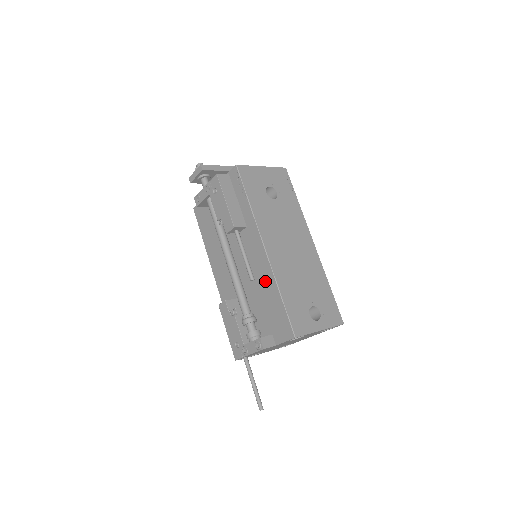
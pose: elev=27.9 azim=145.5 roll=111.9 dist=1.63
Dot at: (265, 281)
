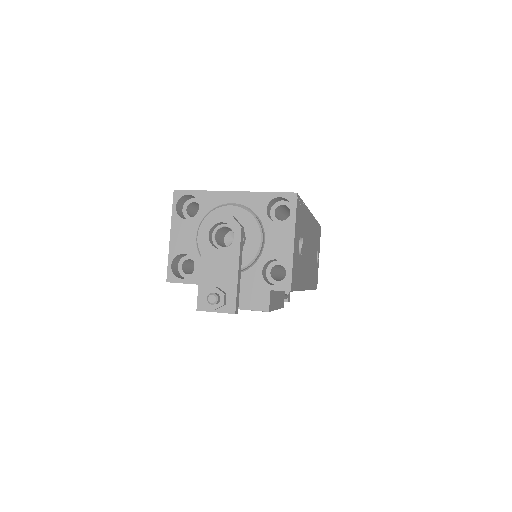
Dot at: occluded
